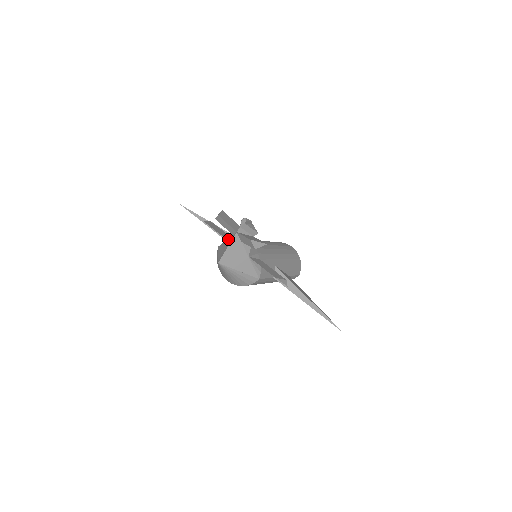
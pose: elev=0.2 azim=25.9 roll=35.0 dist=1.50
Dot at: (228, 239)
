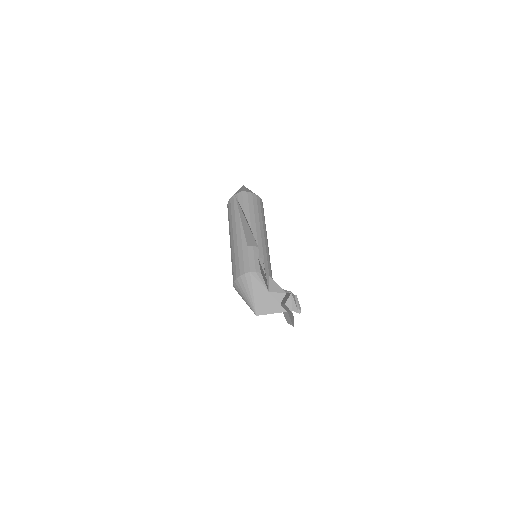
Dot at: (272, 297)
